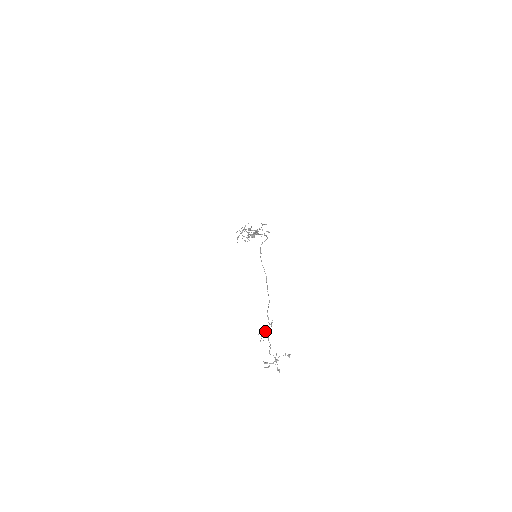
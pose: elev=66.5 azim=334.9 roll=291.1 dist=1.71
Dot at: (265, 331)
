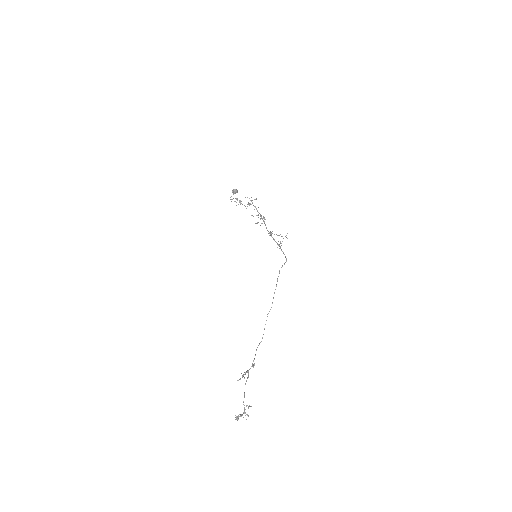
Dot at: (247, 372)
